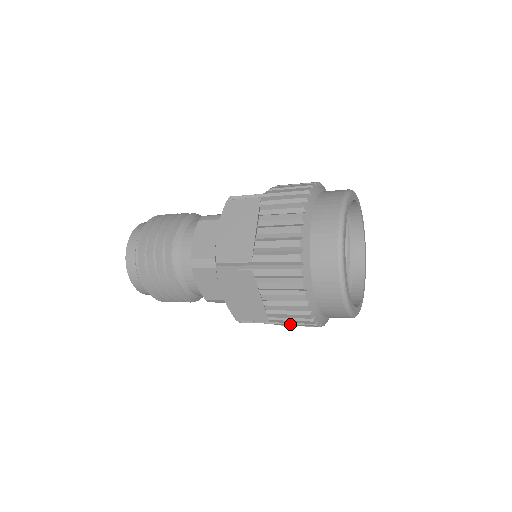
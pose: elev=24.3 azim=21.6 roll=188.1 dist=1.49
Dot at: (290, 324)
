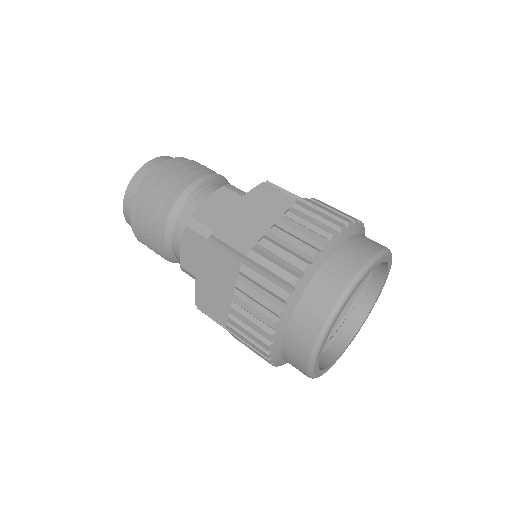
Dot at: occluded
